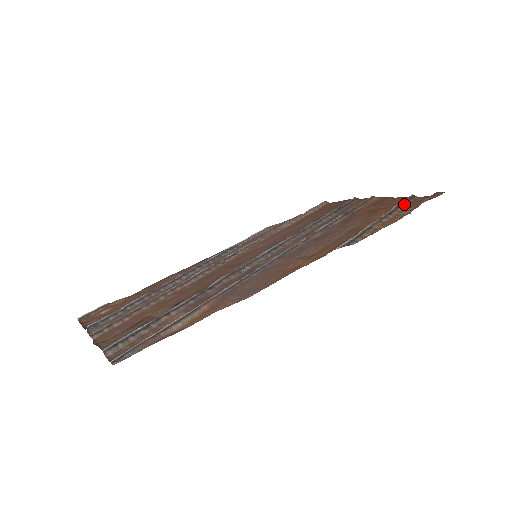
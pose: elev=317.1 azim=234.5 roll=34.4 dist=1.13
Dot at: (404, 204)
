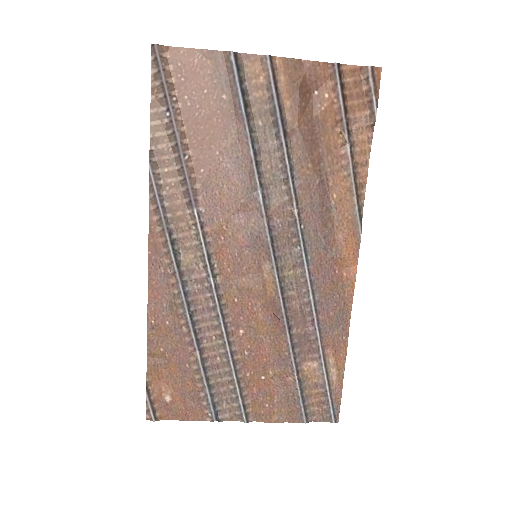
Dot at: (345, 98)
